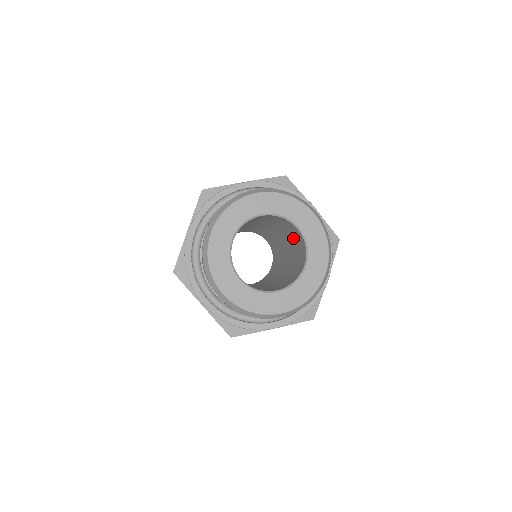
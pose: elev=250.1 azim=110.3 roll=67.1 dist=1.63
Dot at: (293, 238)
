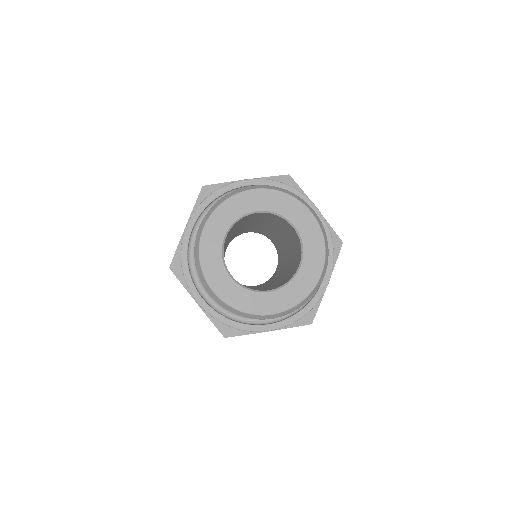
Dot at: (291, 238)
